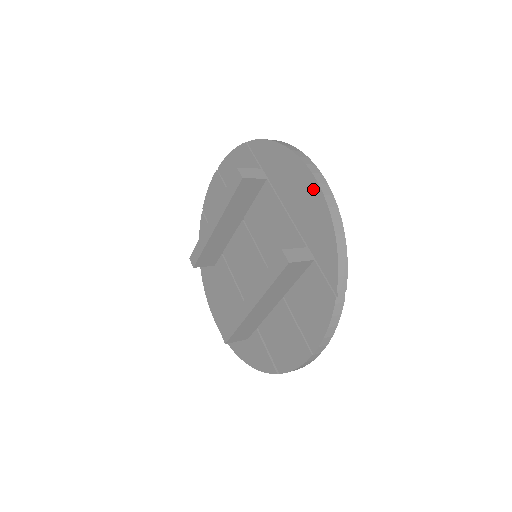
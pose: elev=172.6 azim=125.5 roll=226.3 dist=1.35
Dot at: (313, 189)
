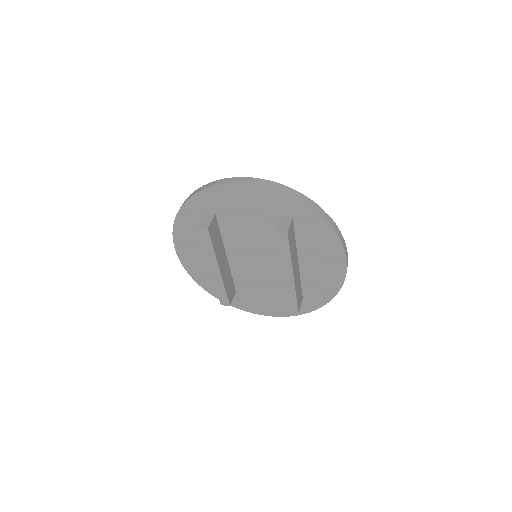
Dot at: (251, 189)
